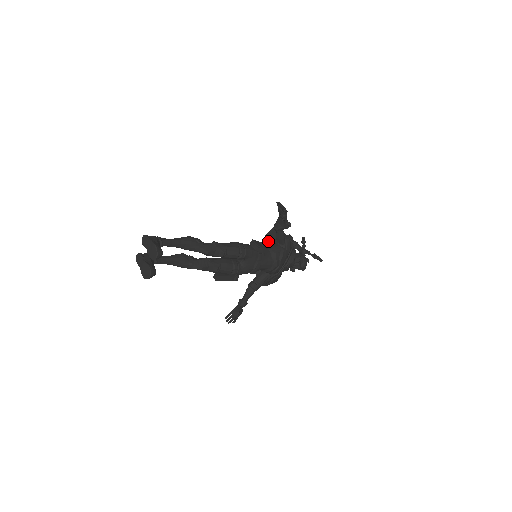
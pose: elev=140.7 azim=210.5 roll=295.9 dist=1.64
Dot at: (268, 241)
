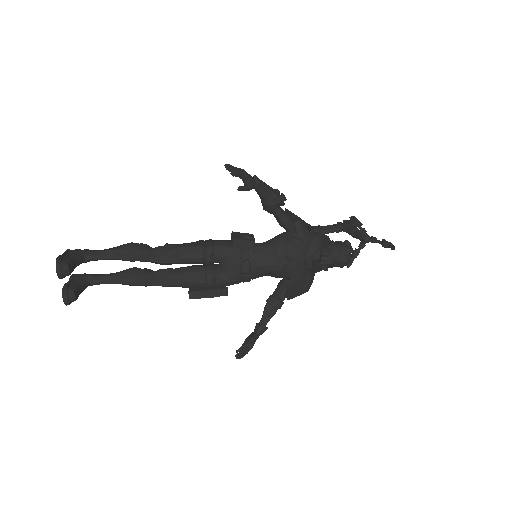
Dot at: occluded
